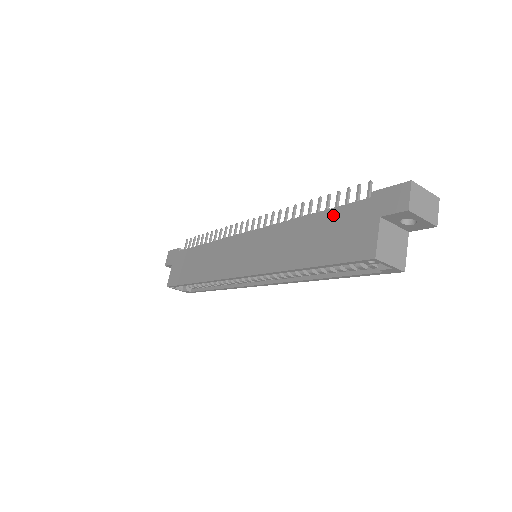
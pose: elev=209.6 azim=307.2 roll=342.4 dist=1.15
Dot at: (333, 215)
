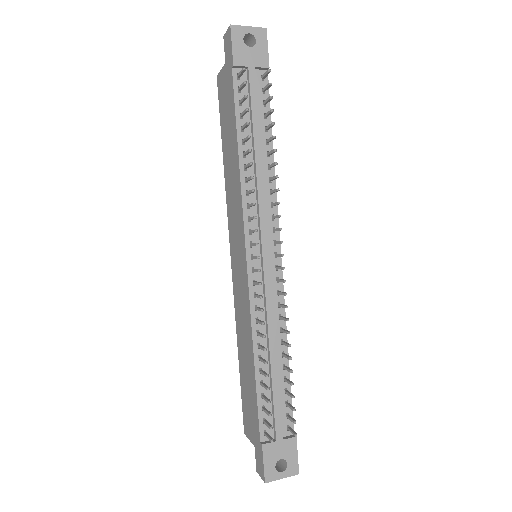
Dot at: (254, 398)
